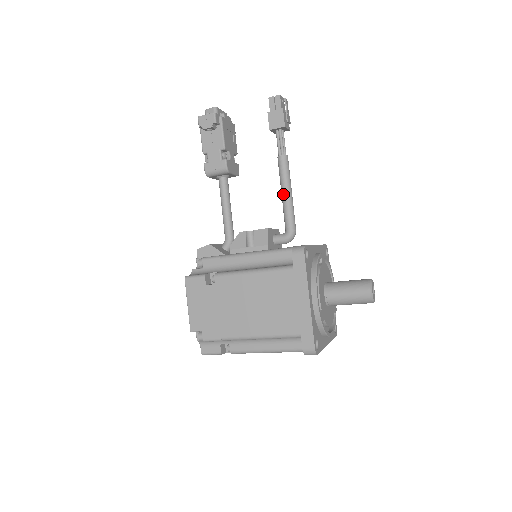
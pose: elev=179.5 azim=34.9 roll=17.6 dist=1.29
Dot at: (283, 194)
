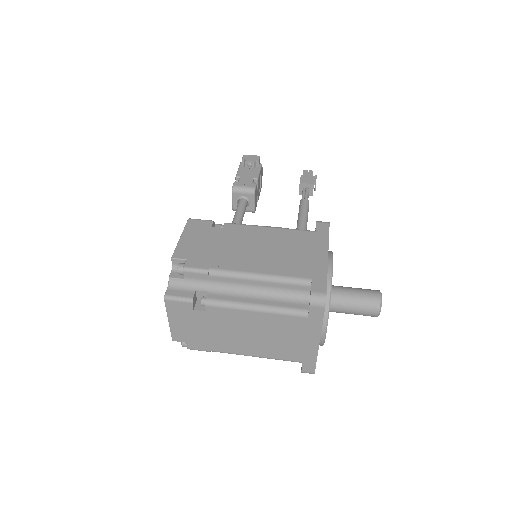
Dot at: (300, 219)
